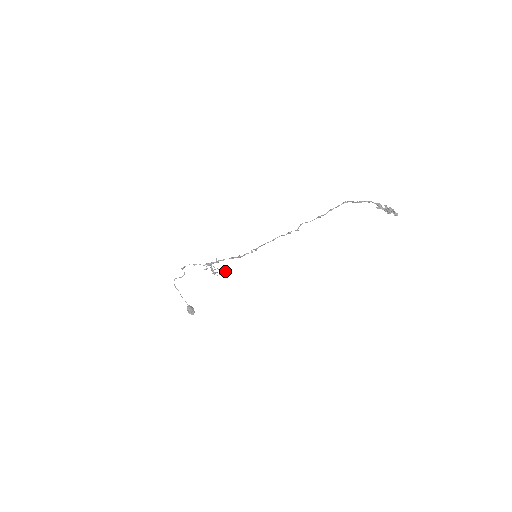
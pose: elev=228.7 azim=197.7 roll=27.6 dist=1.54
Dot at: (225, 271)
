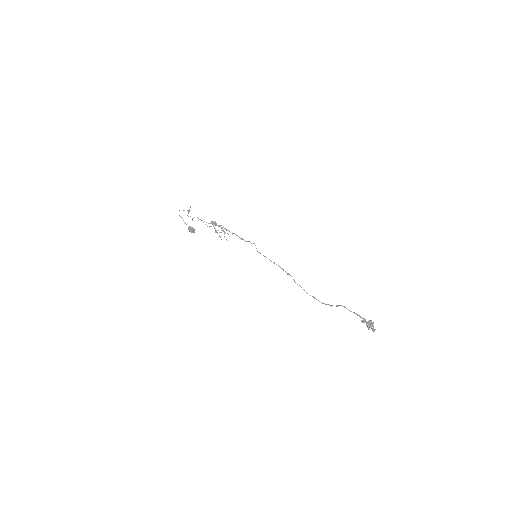
Dot at: (227, 240)
